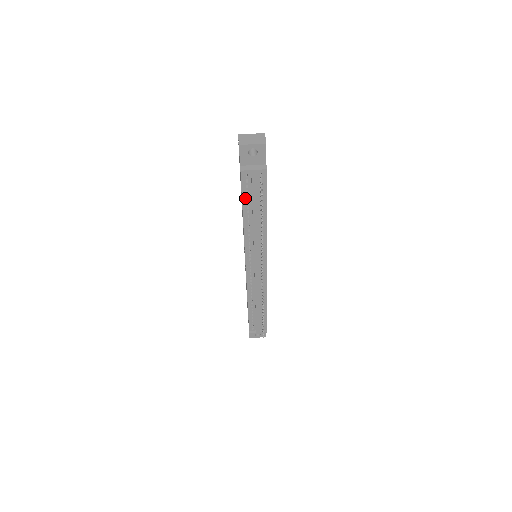
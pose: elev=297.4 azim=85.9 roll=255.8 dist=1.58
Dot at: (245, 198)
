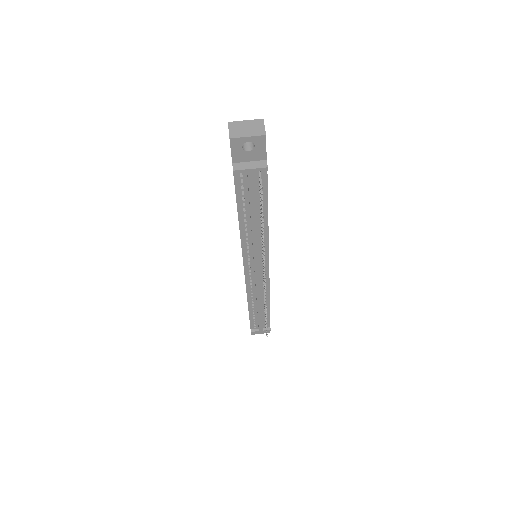
Dot at: (240, 200)
